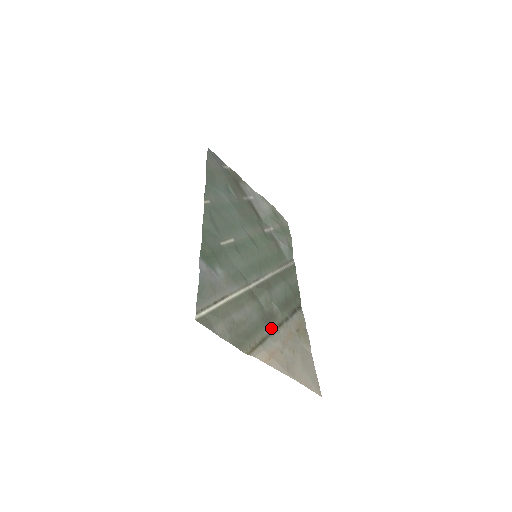
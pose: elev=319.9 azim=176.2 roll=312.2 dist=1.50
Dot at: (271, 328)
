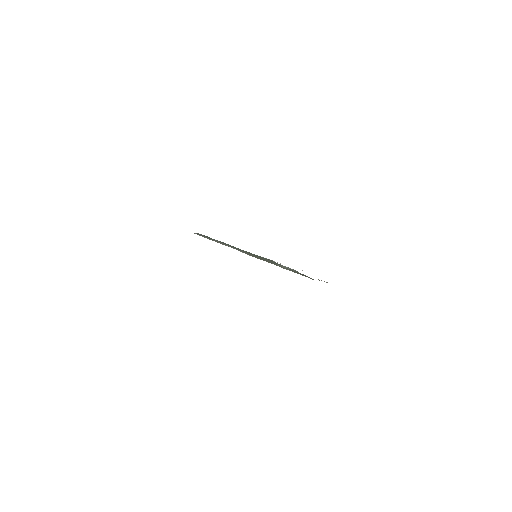
Dot at: occluded
